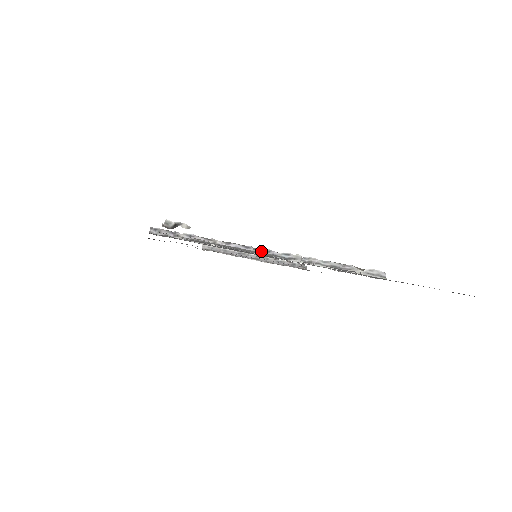
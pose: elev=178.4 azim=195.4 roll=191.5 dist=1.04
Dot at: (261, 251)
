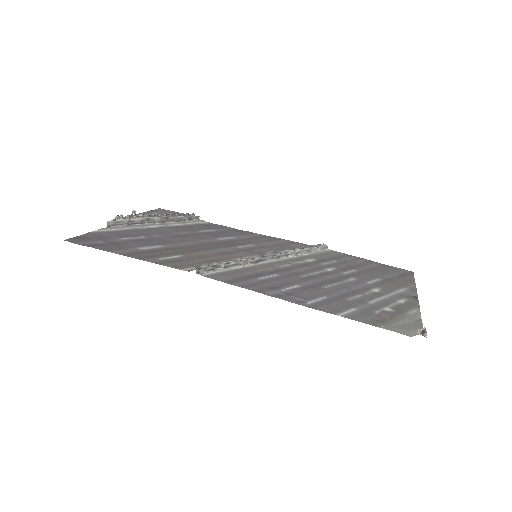
Dot at: (272, 256)
